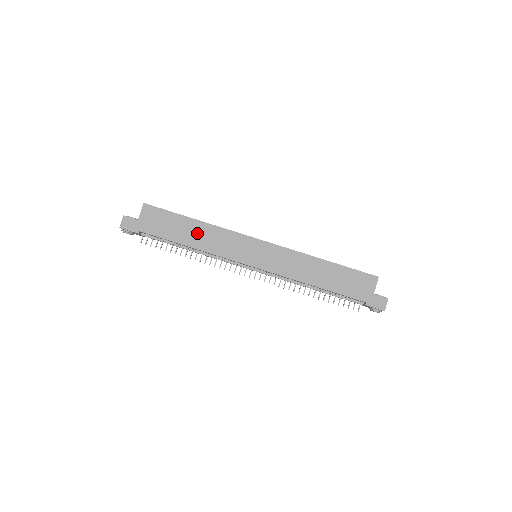
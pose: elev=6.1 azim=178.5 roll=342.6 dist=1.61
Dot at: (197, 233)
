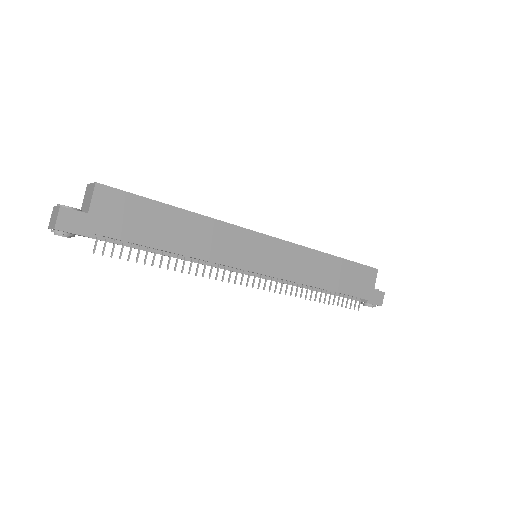
Dot at: (186, 231)
